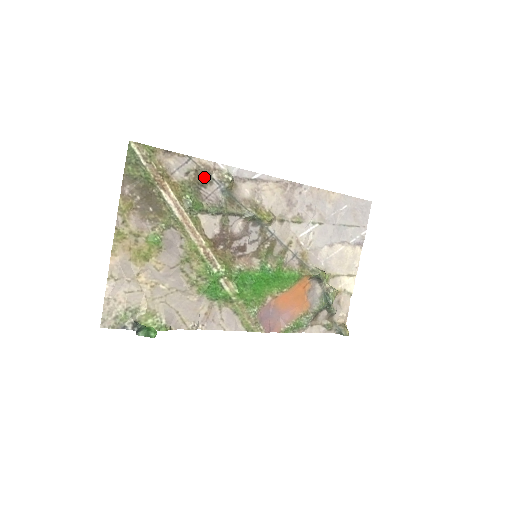
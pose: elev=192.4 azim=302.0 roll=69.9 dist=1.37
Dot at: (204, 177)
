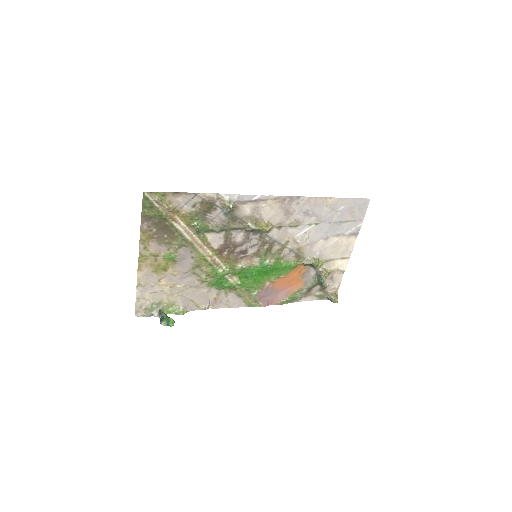
Dot at: (209, 206)
